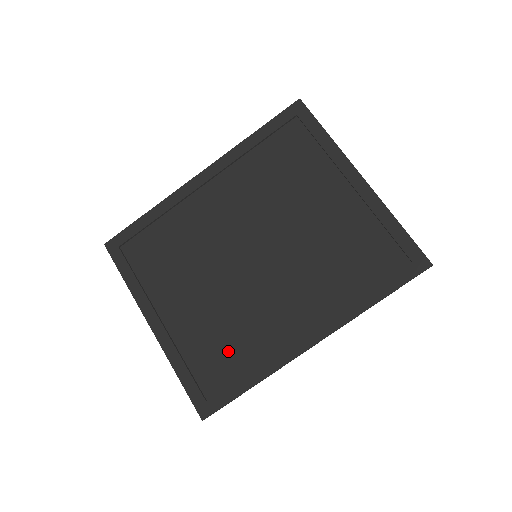
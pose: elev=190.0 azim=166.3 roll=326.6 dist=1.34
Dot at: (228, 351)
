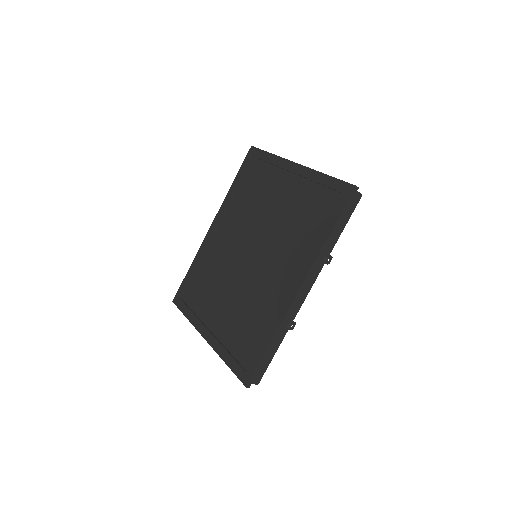
Dot at: (251, 328)
